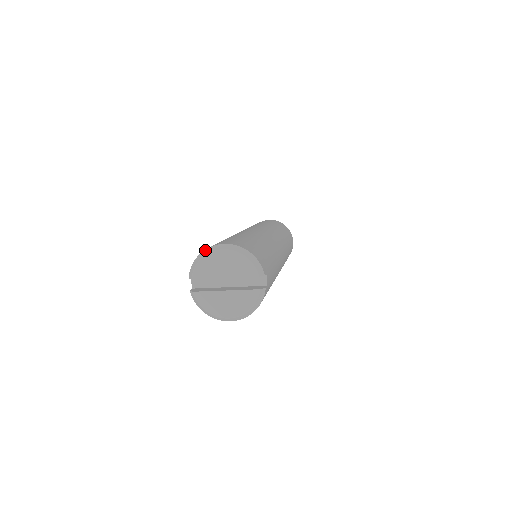
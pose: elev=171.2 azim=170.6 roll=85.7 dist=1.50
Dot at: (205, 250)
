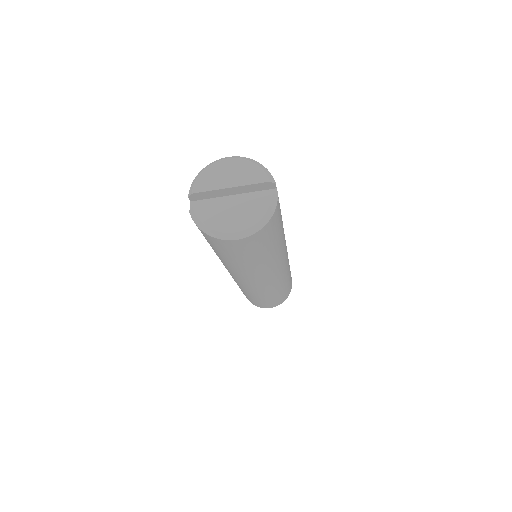
Dot at: (208, 165)
